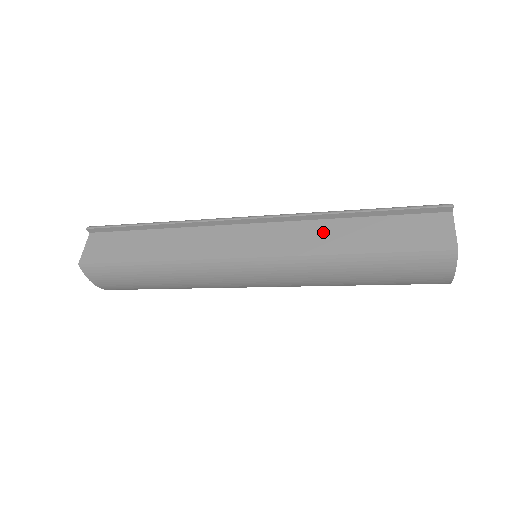
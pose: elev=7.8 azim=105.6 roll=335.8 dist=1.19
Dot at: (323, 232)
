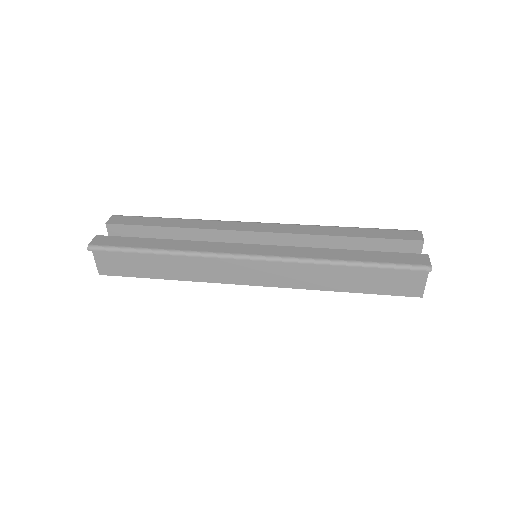
Dot at: (318, 273)
